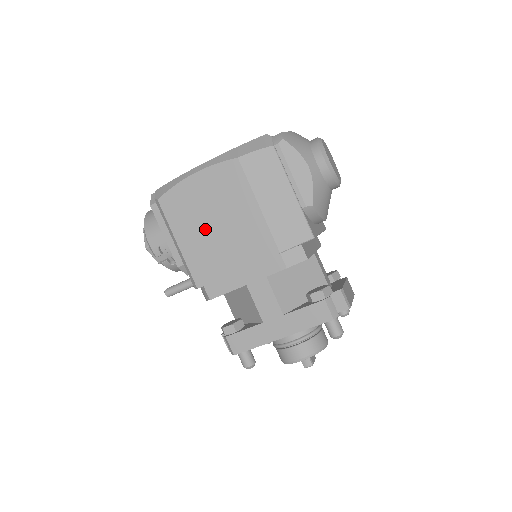
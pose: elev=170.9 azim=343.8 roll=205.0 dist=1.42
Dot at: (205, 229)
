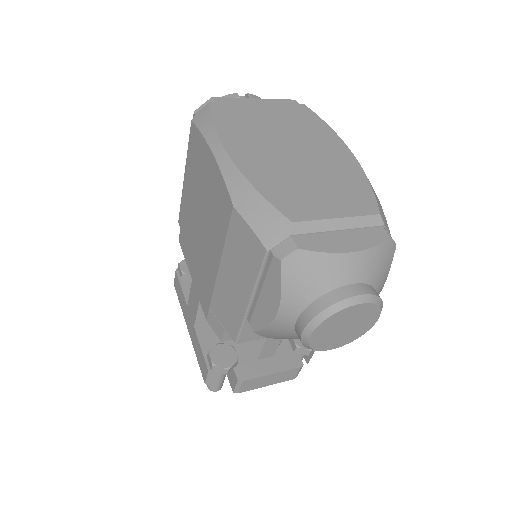
Dot at: (196, 202)
